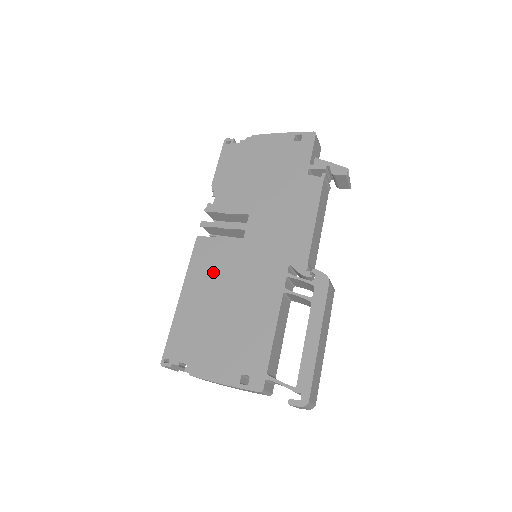
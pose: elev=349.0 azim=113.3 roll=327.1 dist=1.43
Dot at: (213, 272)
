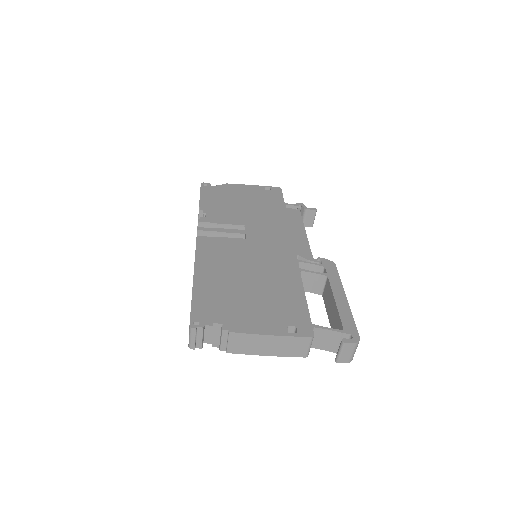
Dot at: (225, 258)
